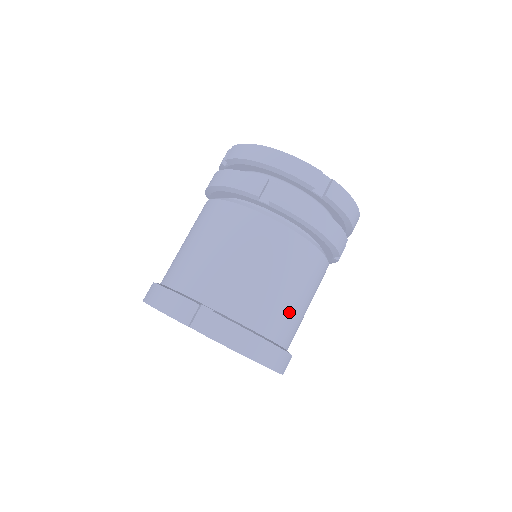
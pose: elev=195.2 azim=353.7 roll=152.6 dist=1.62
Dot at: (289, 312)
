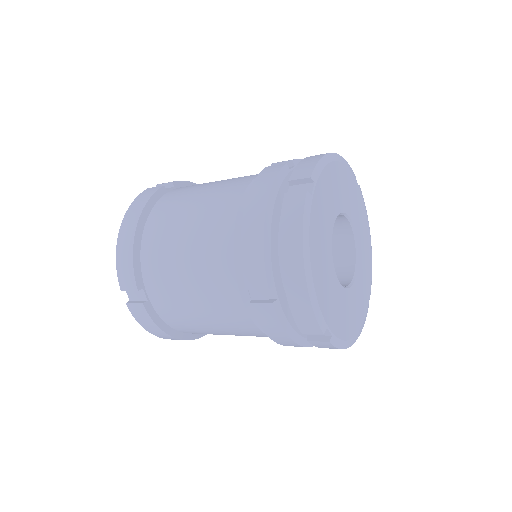
Dot at: occluded
